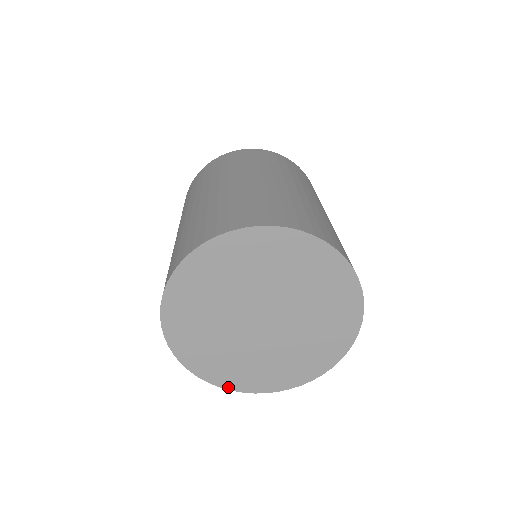
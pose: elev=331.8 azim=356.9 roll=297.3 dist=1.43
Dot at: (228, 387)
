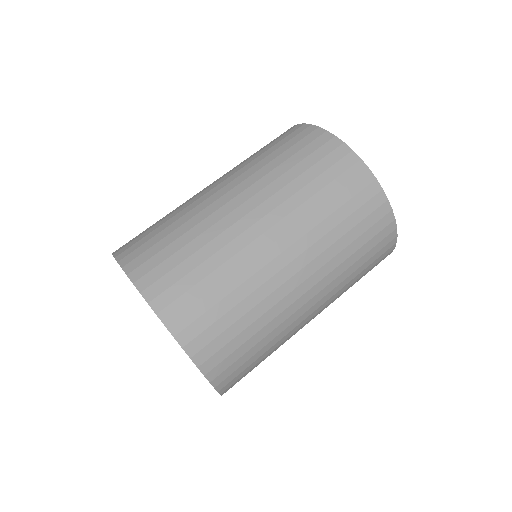
Dot at: occluded
